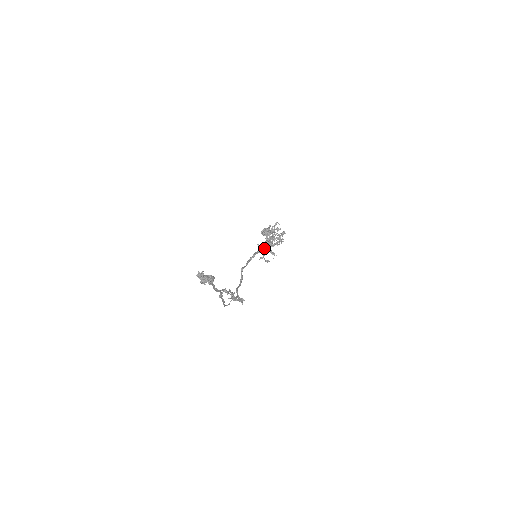
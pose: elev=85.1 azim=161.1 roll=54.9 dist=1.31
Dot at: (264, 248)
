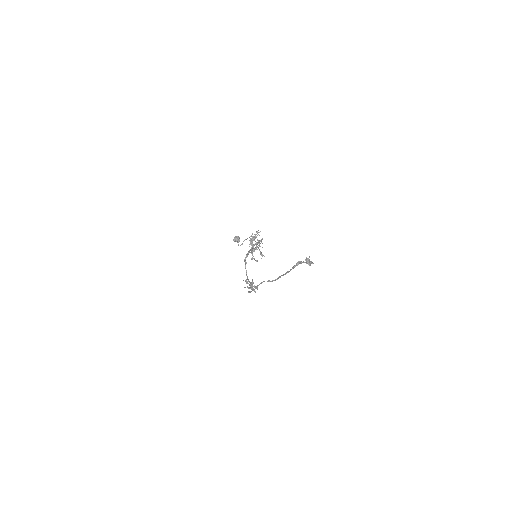
Dot at: occluded
